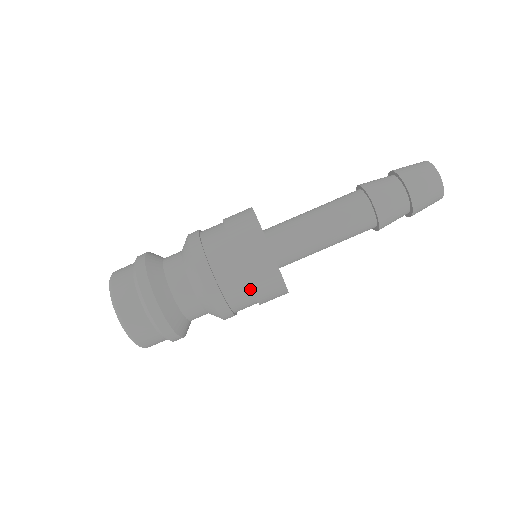
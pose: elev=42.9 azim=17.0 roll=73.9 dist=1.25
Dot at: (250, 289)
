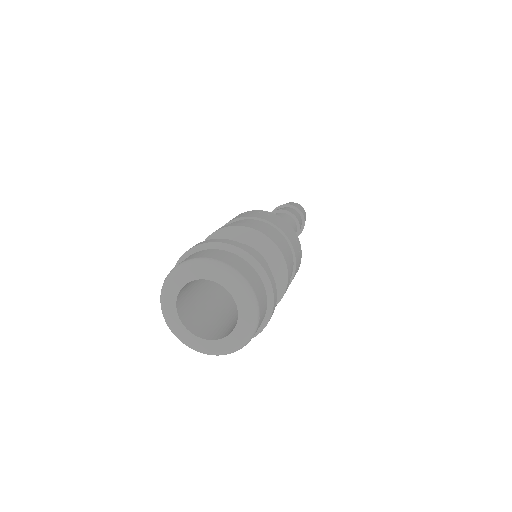
Dot at: (290, 277)
